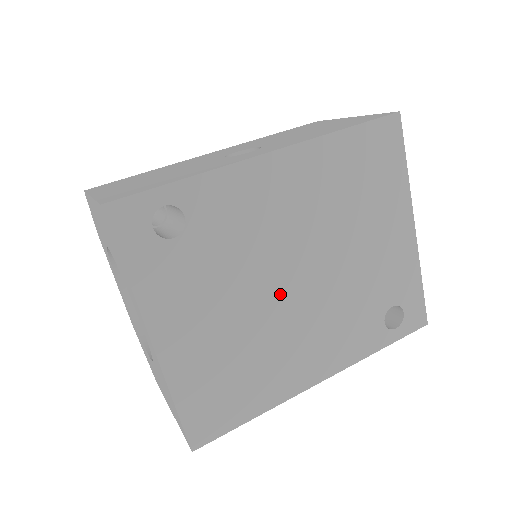
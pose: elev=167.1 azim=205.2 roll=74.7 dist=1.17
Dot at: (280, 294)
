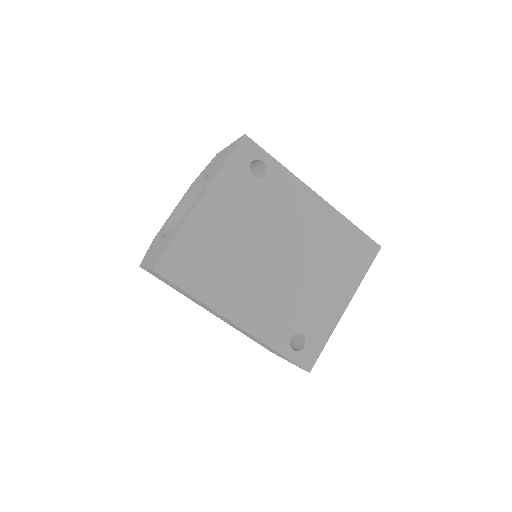
Dot at: (264, 253)
